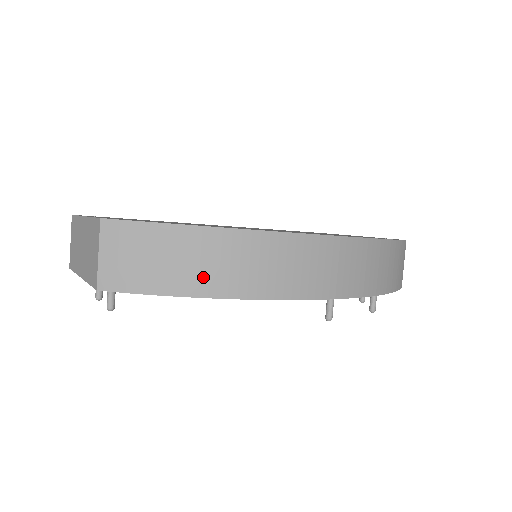
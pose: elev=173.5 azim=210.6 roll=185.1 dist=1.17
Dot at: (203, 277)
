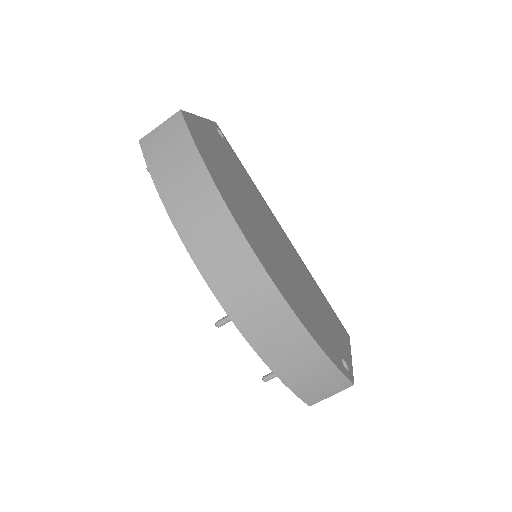
Dot at: (175, 192)
